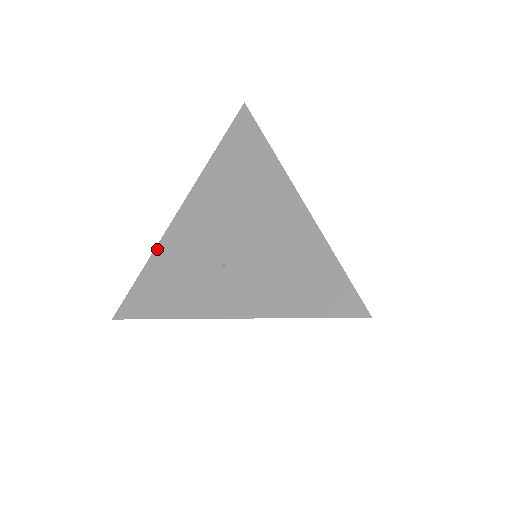
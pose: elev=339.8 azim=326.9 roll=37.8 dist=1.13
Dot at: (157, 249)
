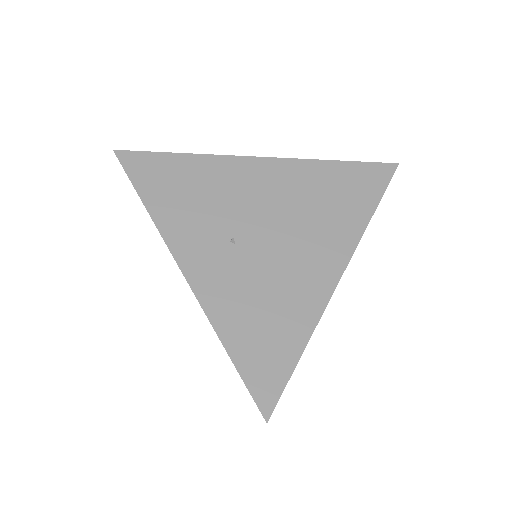
Dot at: (210, 157)
